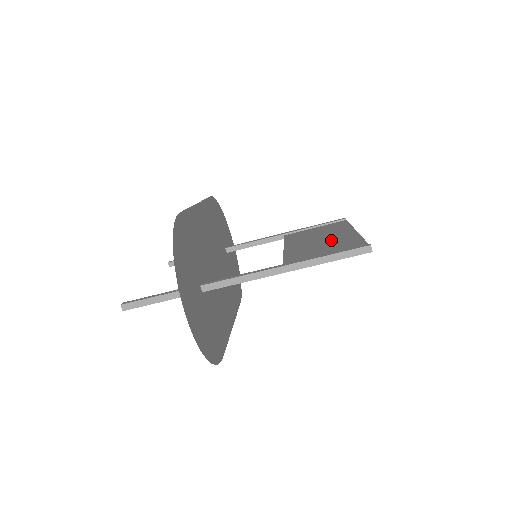
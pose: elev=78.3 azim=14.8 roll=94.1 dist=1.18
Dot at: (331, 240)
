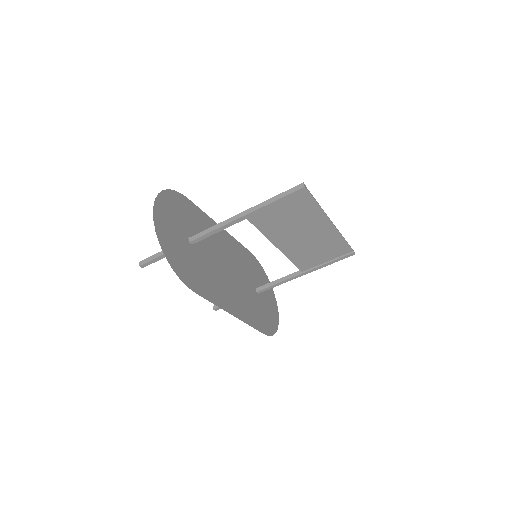
Dot at: (305, 224)
